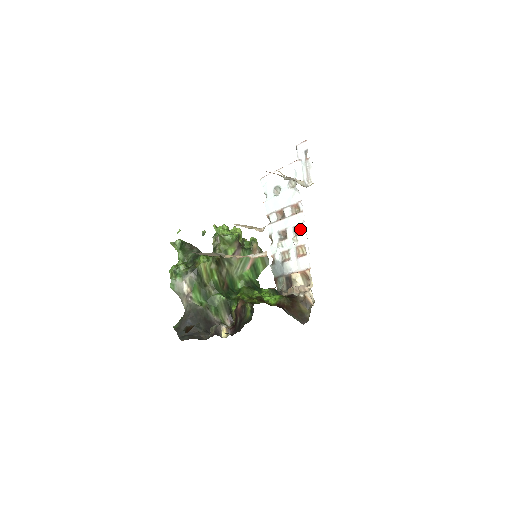
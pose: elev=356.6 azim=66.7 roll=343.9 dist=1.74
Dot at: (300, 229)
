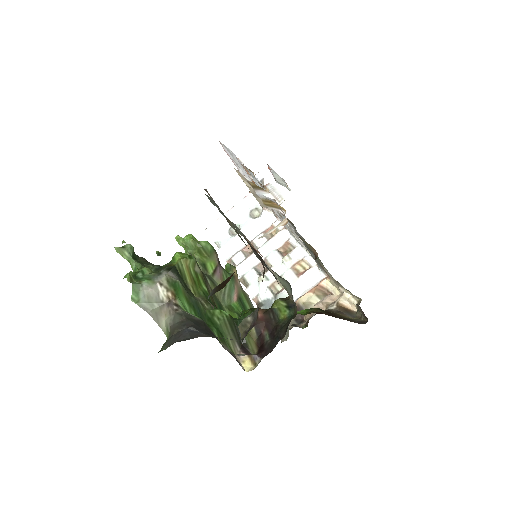
Dot at: (287, 249)
